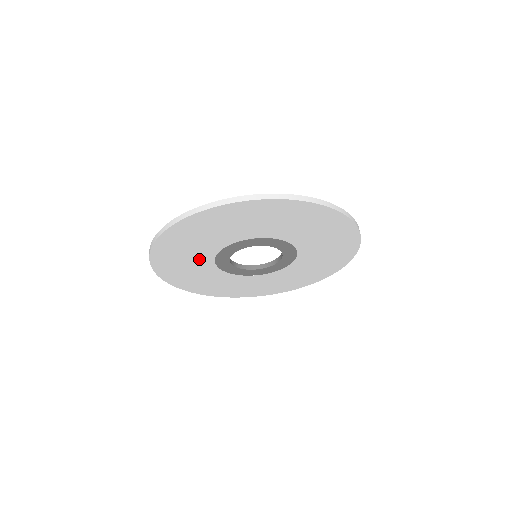
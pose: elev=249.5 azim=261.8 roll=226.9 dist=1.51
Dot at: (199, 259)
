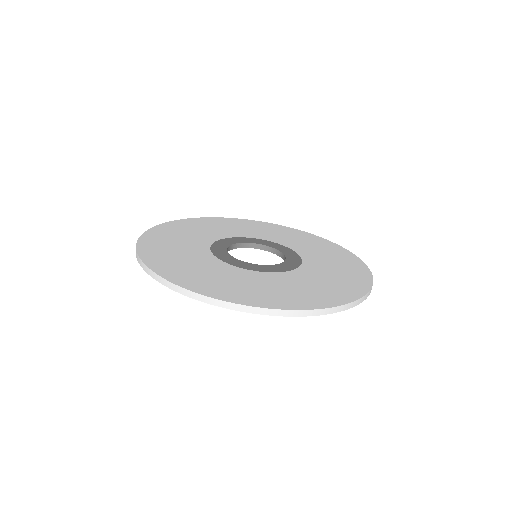
Dot at: occluded
